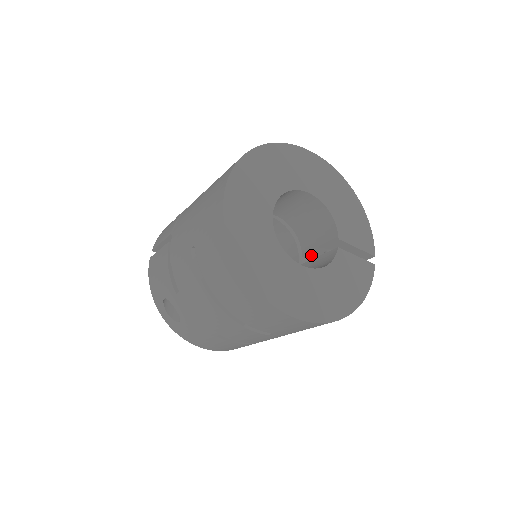
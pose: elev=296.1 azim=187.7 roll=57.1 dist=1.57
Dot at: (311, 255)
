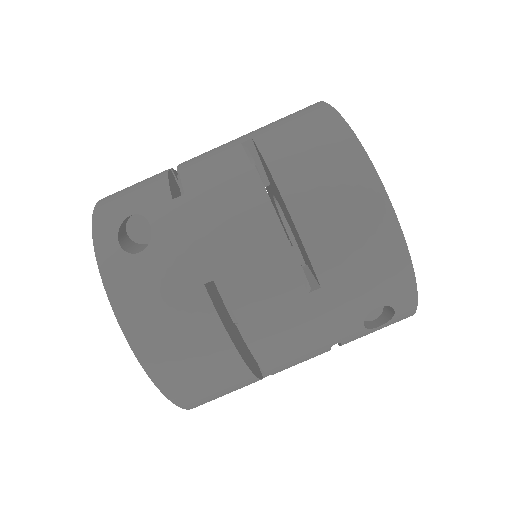
Dot at: occluded
